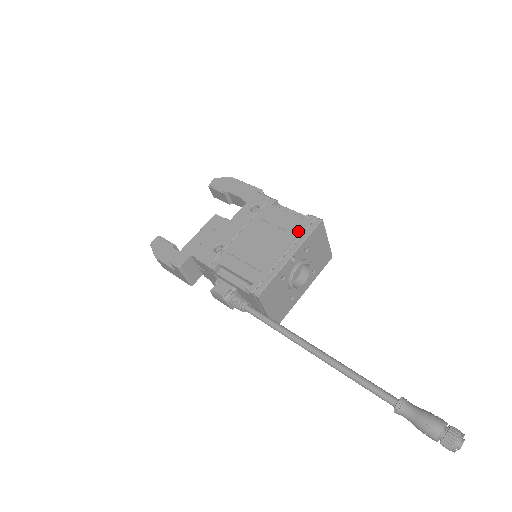
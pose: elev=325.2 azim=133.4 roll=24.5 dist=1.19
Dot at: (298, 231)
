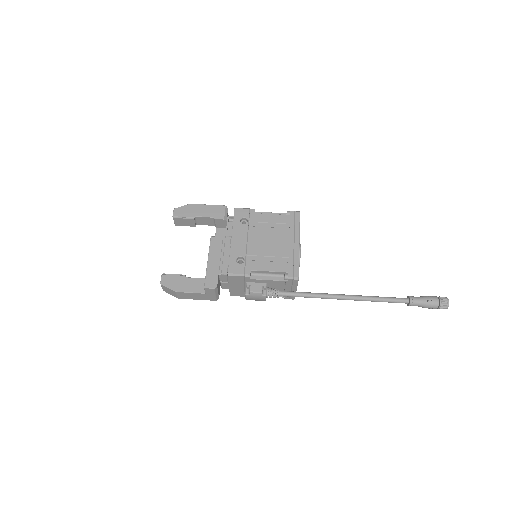
Dot at: (290, 225)
